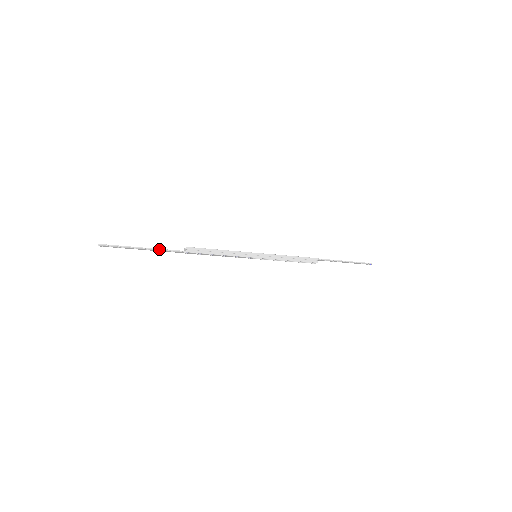
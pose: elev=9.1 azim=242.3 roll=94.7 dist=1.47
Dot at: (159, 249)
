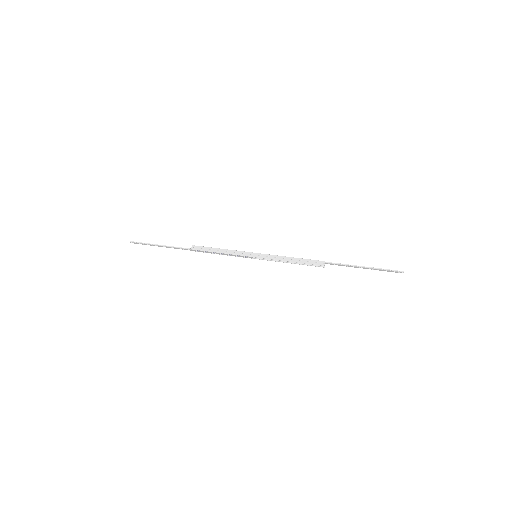
Dot at: (171, 246)
